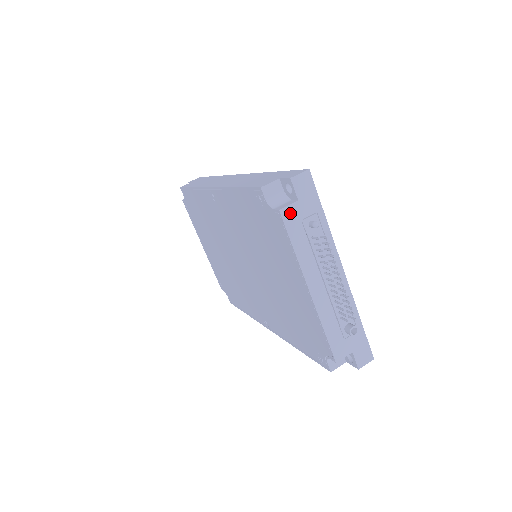
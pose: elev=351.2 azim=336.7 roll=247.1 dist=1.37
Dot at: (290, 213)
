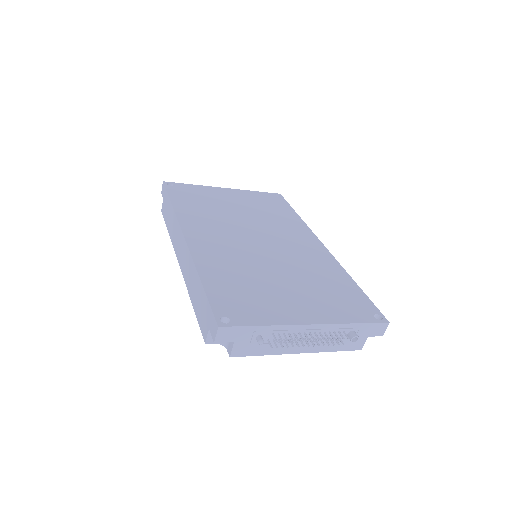
Dot at: (238, 350)
